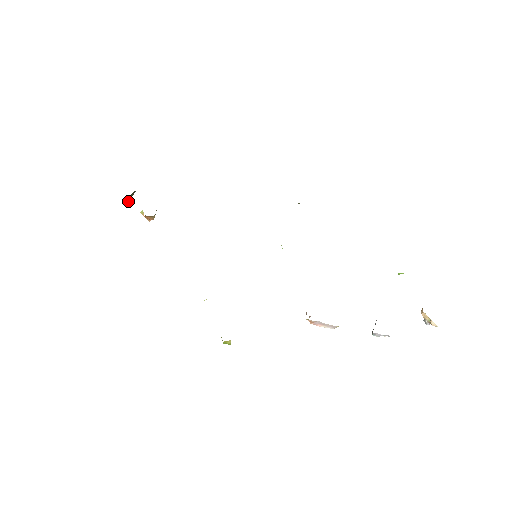
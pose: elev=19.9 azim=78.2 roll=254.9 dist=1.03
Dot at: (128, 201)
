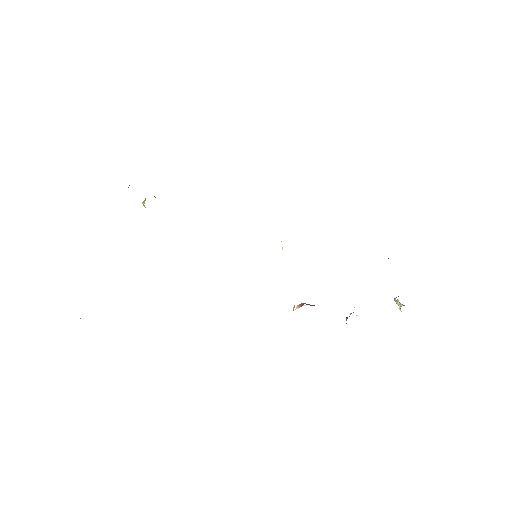
Dot at: occluded
